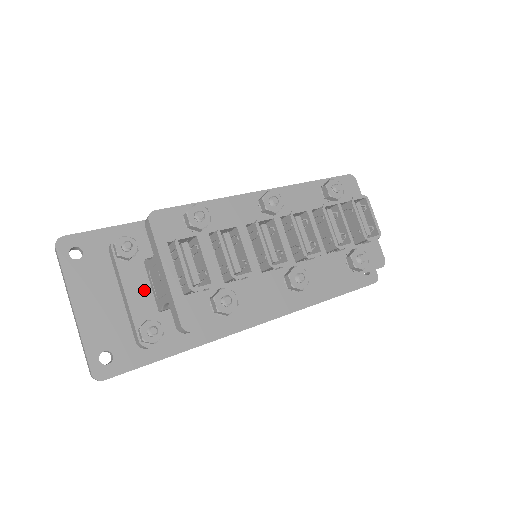
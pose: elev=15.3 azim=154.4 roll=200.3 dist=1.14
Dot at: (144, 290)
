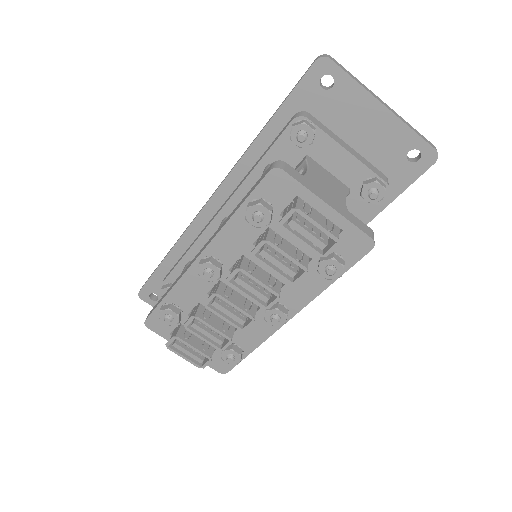
Dot at: occluded
